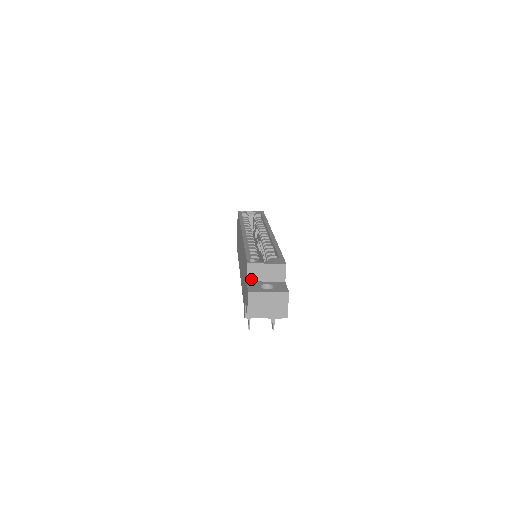
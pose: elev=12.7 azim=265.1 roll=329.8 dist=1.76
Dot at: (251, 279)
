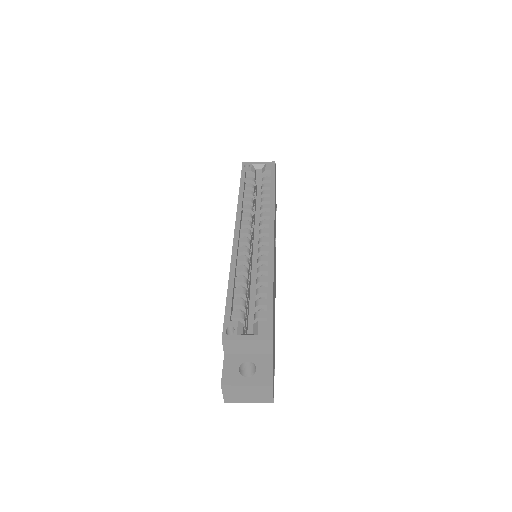
Dot at: (229, 352)
